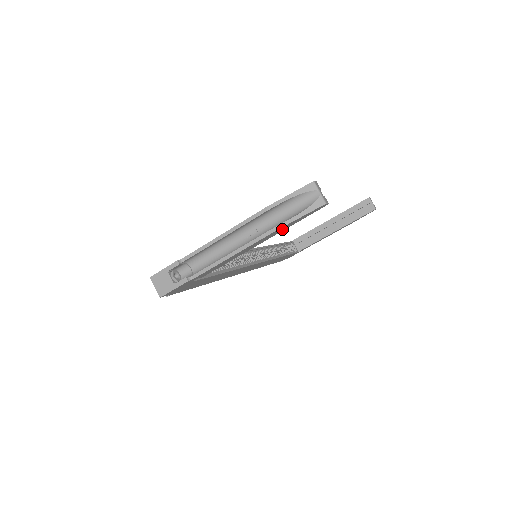
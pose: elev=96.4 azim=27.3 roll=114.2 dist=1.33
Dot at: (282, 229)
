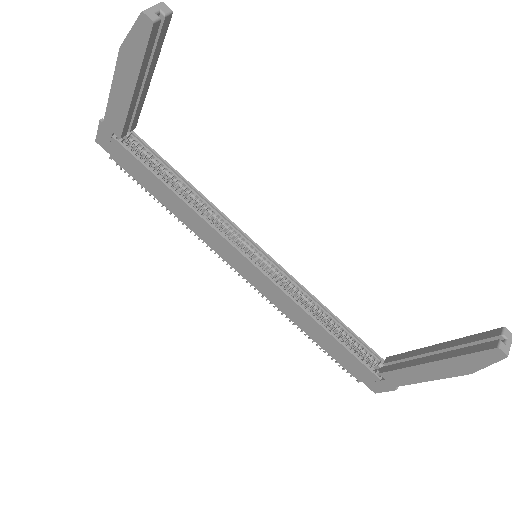
Dot at: (133, 60)
